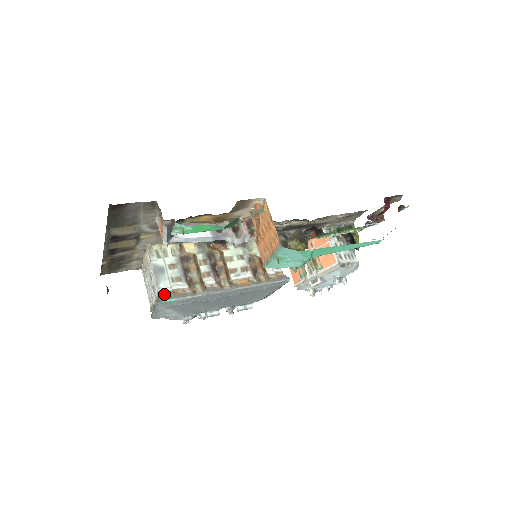
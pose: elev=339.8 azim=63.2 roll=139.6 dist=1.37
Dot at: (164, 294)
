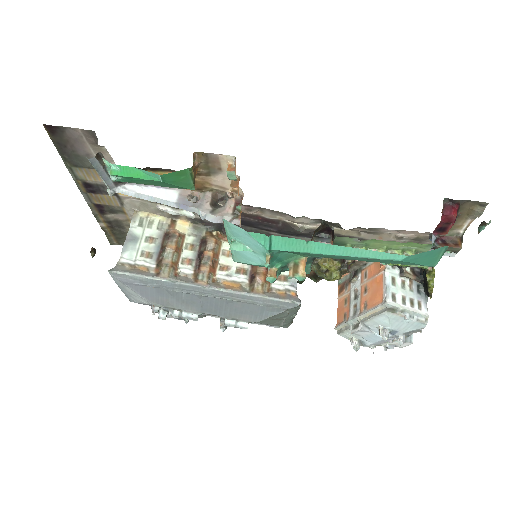
Dot at: (122, 265)
